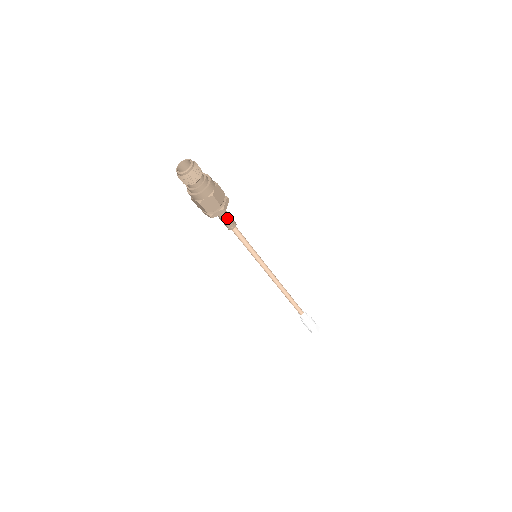
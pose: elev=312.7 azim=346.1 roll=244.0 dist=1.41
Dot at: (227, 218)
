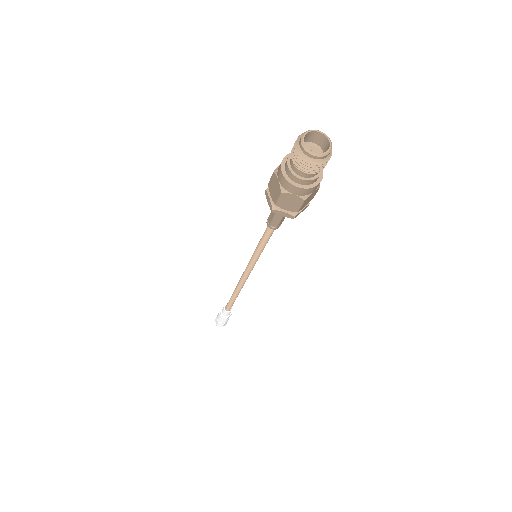
Dot at: (282, 218)
